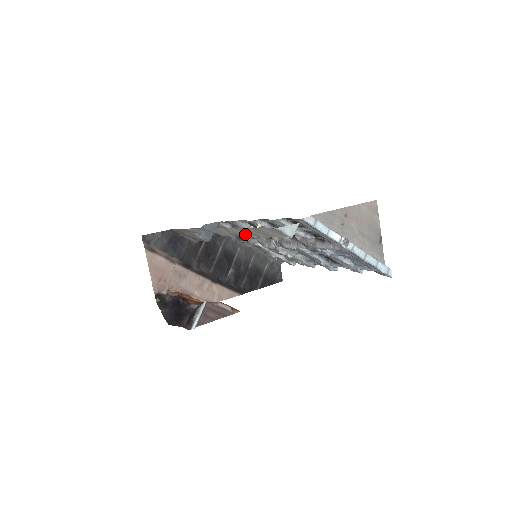
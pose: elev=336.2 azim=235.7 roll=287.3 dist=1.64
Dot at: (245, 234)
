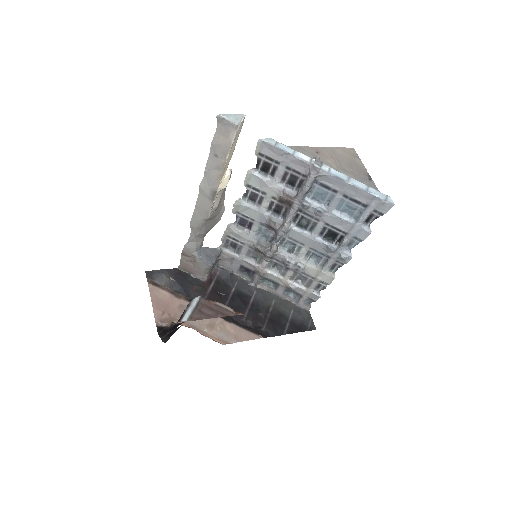
Dot at: (214, 180)
